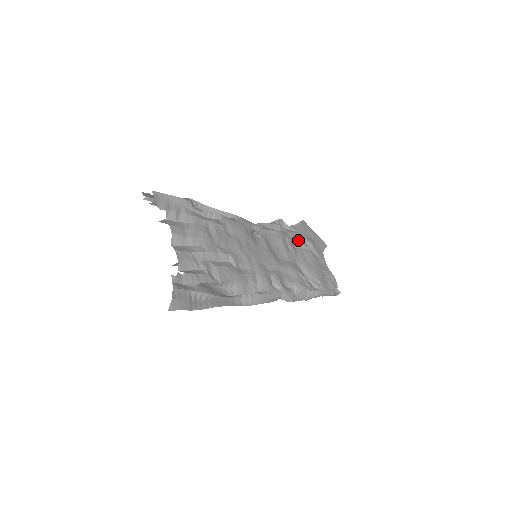
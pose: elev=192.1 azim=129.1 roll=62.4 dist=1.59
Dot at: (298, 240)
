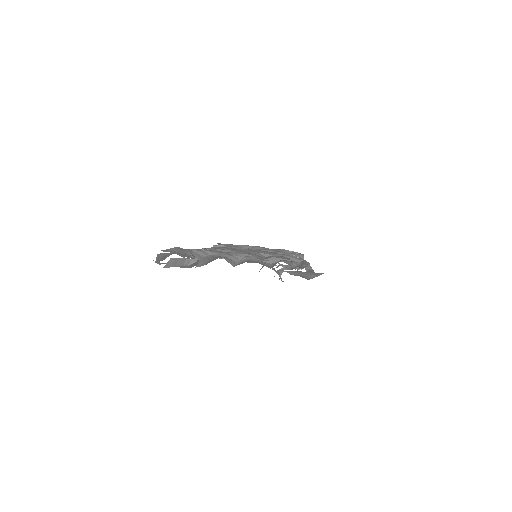
Dot at: (241, 246)
